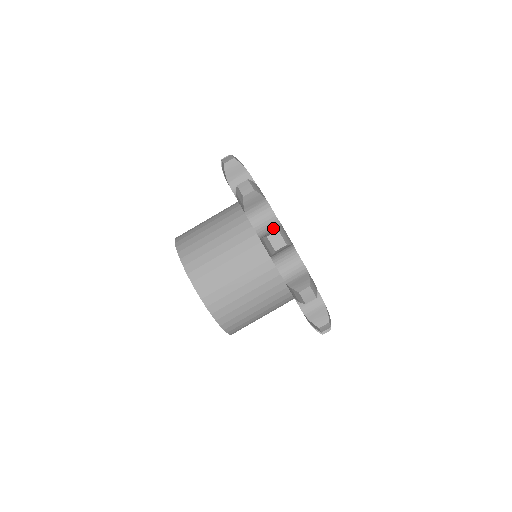
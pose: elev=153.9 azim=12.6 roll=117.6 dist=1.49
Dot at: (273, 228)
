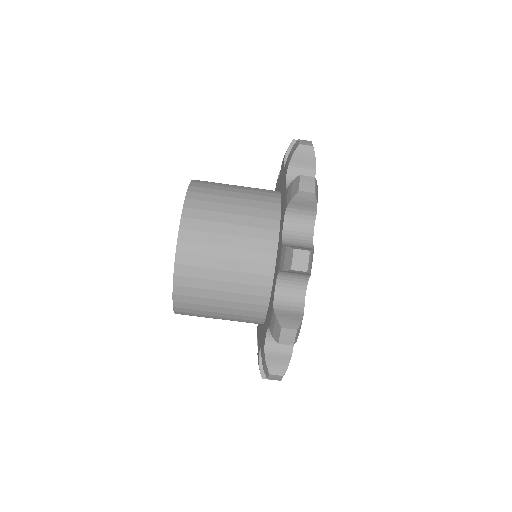
Dot at: (294, 305)
